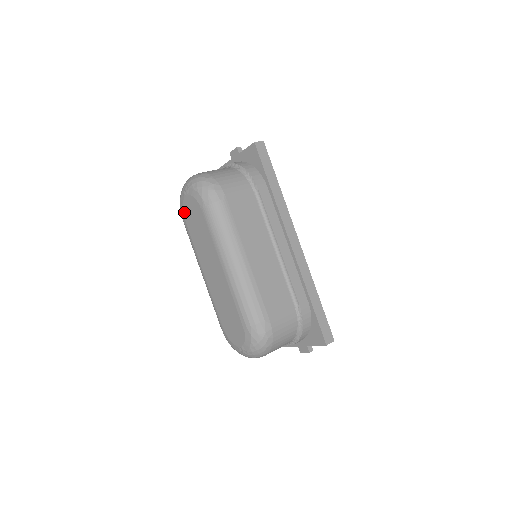
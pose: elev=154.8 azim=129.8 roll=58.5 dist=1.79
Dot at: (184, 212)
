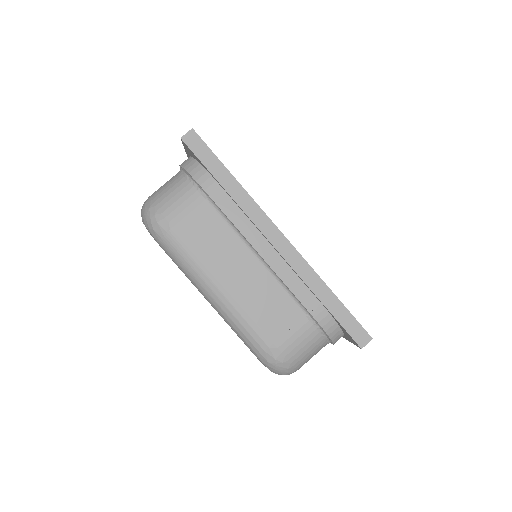
Dot at: occluded
